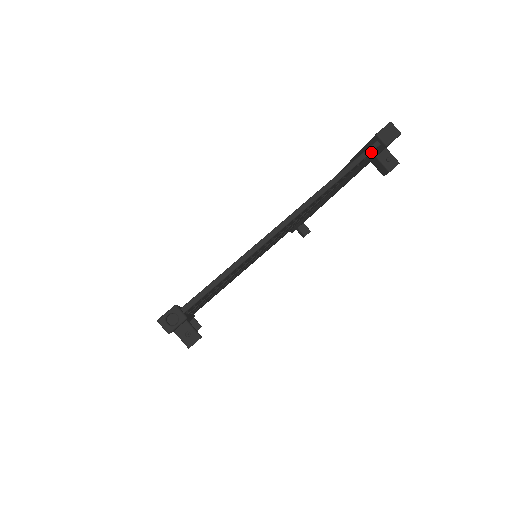
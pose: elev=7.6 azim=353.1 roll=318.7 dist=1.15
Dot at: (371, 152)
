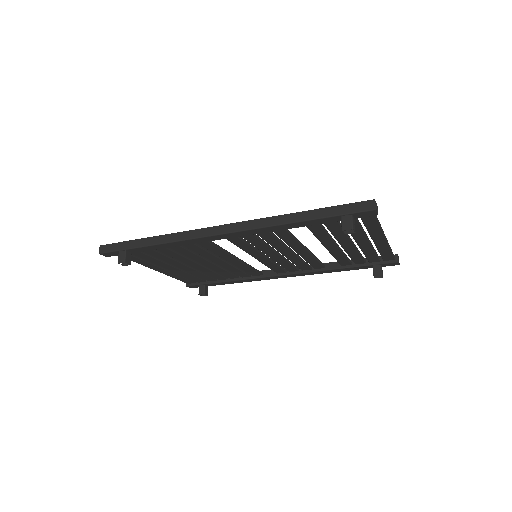
Dot at: (394, 258)
